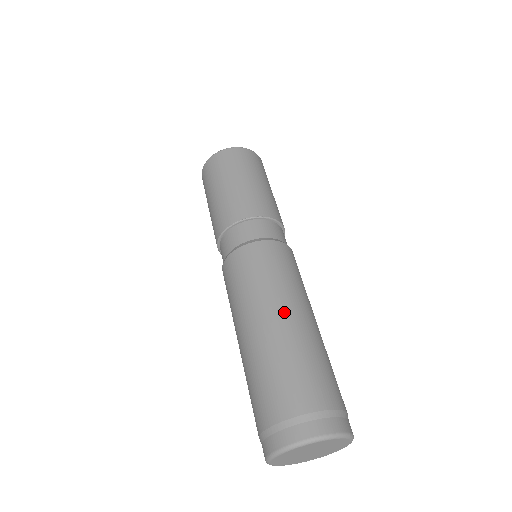
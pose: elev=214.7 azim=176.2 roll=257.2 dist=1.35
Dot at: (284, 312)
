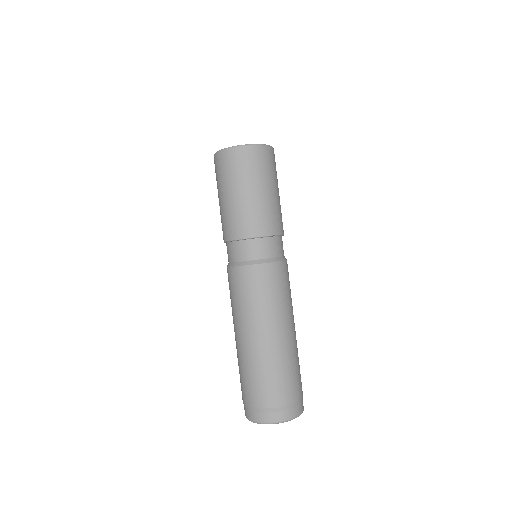
Dot at: (240, 334)
